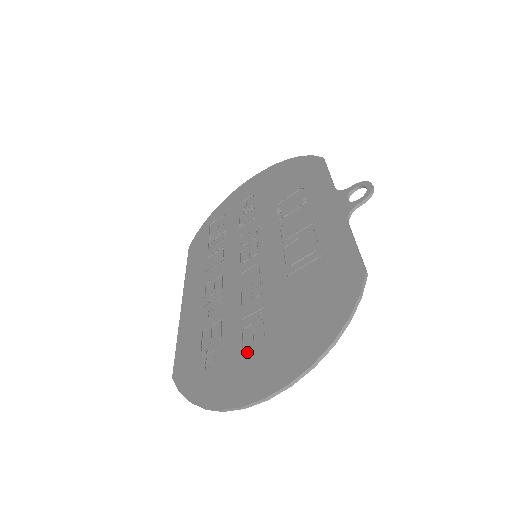
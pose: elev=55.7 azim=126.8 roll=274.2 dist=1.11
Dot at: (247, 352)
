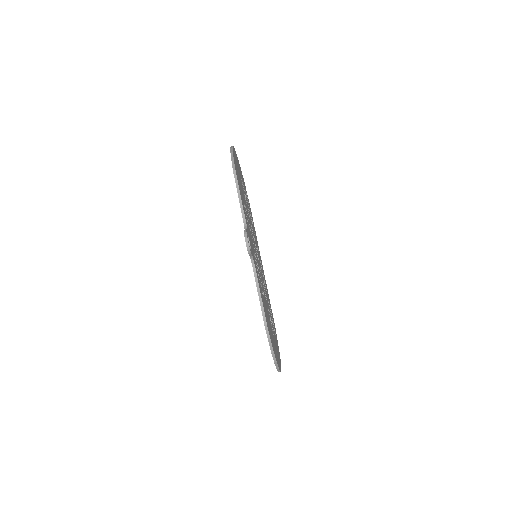
Dot at: occluded
